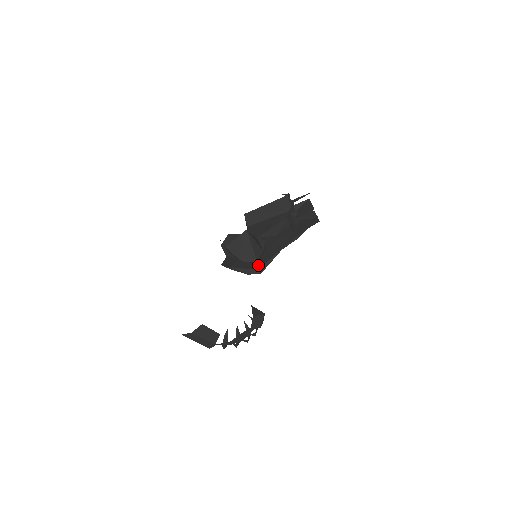
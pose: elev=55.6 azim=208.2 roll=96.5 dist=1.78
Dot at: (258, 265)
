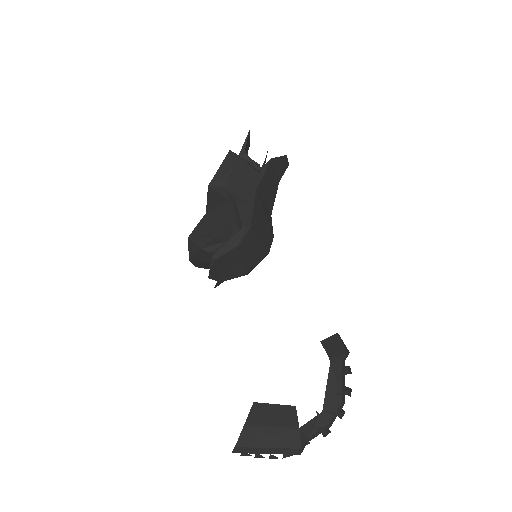
Dot at: occluded
